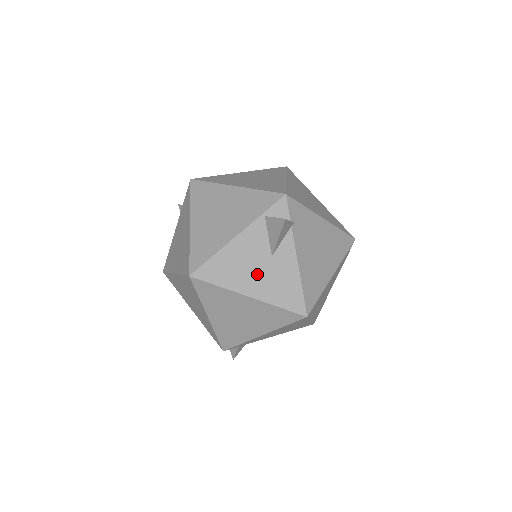
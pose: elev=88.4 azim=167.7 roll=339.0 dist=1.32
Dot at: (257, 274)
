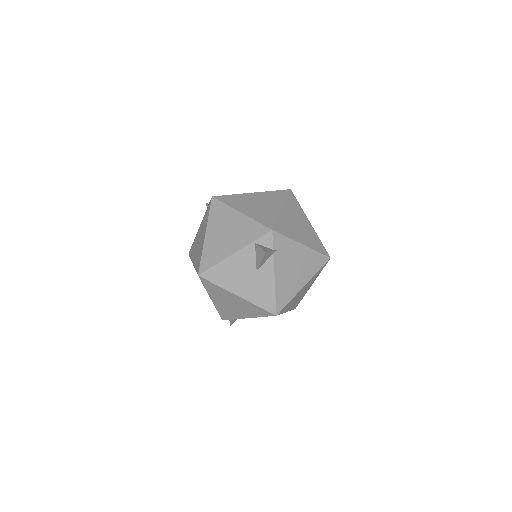
Dot at: (245, 282)
